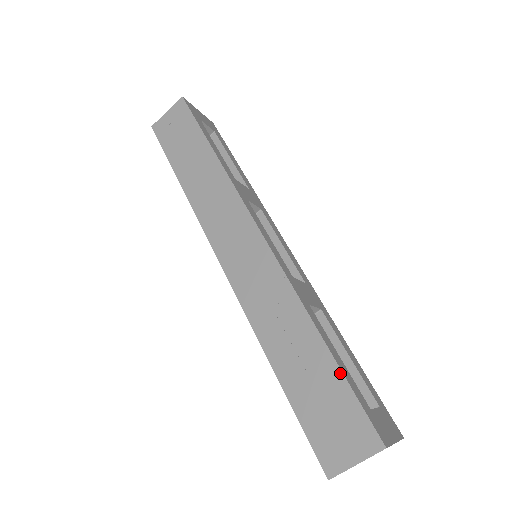
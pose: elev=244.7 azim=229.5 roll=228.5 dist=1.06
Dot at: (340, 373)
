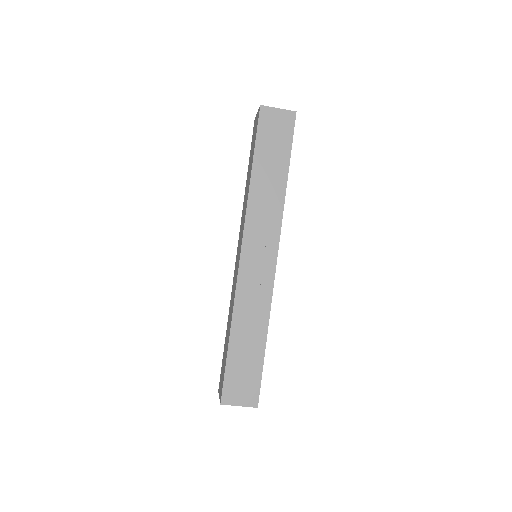
Dot at: (262, 363)
